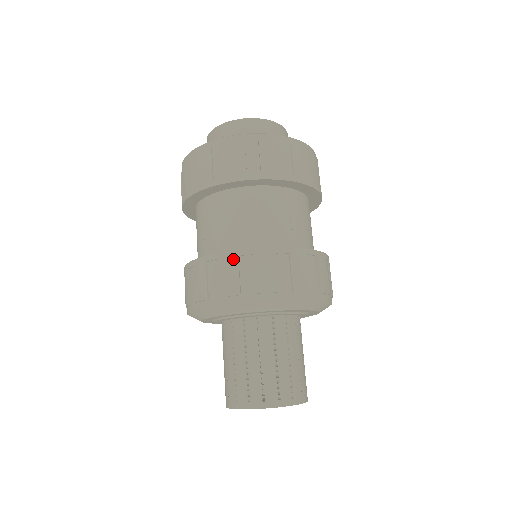
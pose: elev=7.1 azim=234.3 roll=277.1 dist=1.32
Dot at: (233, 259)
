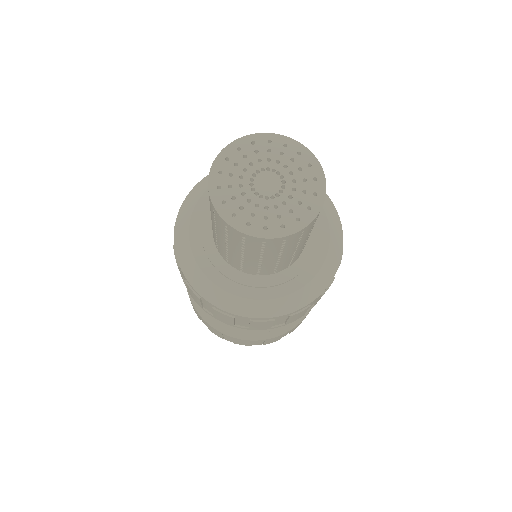
Dot at: occluded
